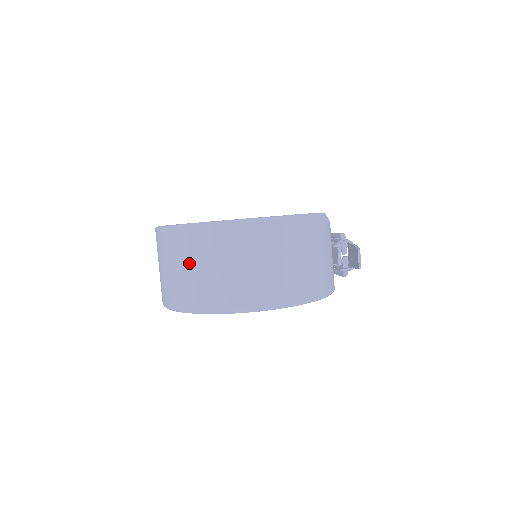
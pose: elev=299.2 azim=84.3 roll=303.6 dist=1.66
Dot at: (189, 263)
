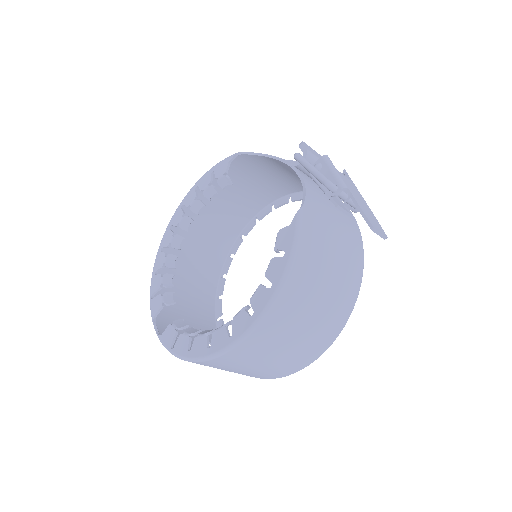
Dot at: (230, 370)
